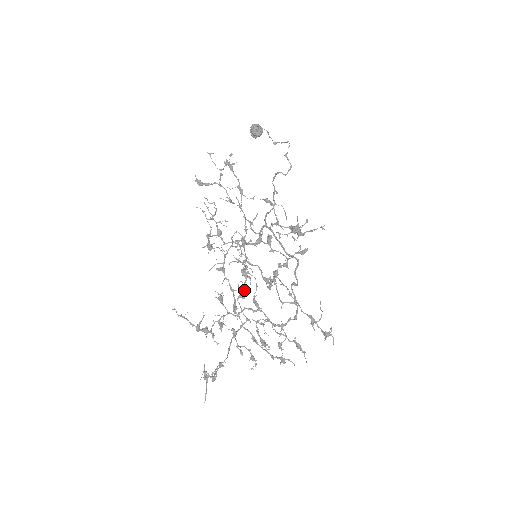
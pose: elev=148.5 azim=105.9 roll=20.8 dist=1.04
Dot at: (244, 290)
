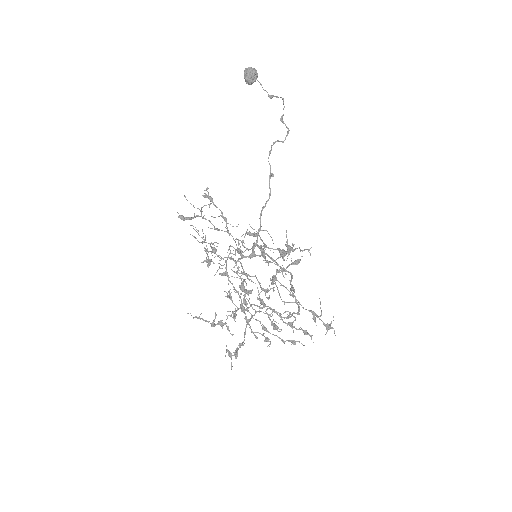
Dot at: (245, 302)
